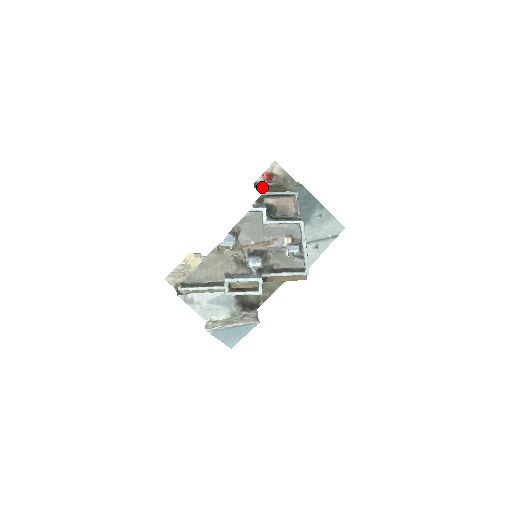
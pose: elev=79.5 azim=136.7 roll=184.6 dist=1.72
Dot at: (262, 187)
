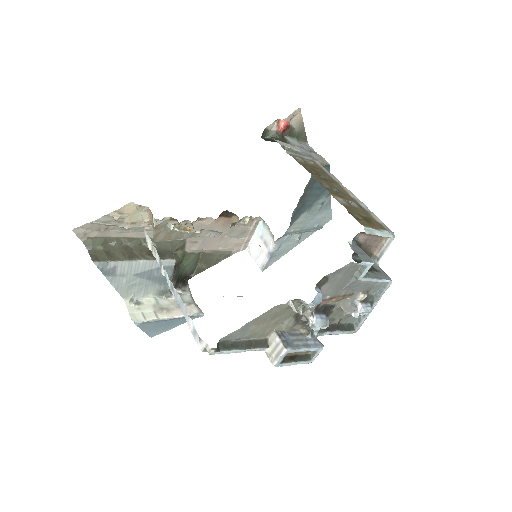
Dot at: (319, 180)
